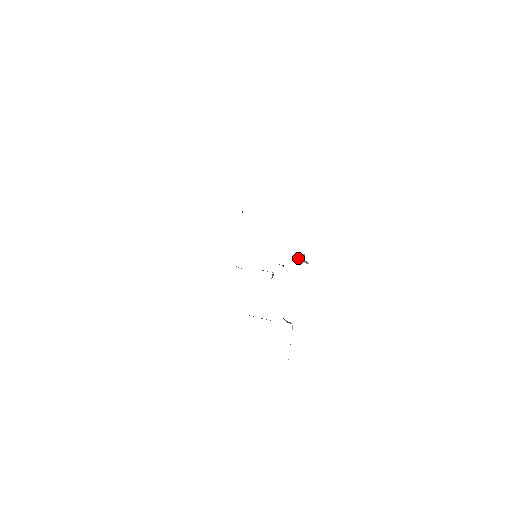
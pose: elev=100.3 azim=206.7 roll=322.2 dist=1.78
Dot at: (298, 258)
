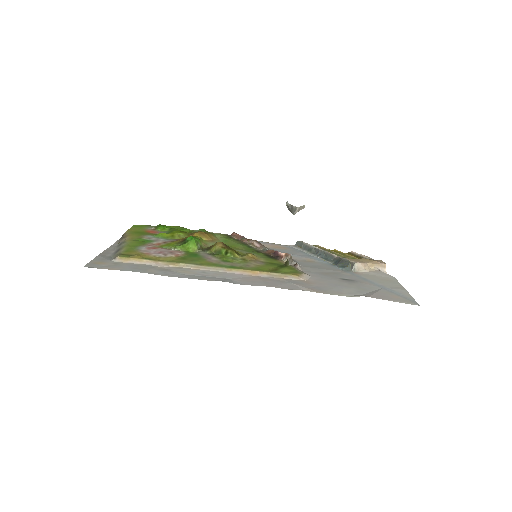
Dot at: occluded
